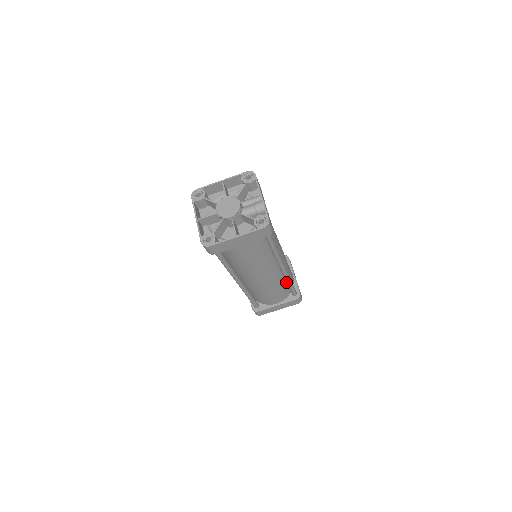
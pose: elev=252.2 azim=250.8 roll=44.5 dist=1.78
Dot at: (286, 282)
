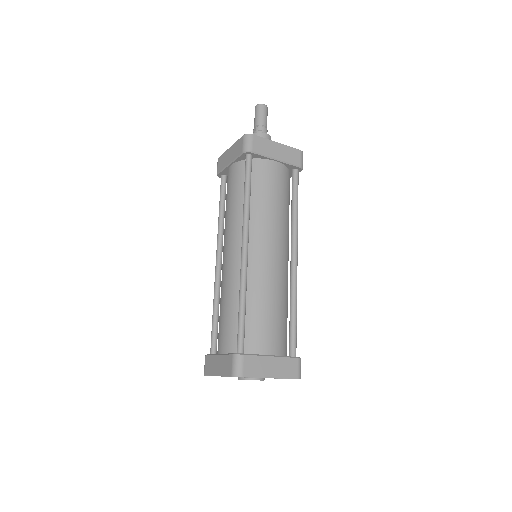
Dot at: occluded
